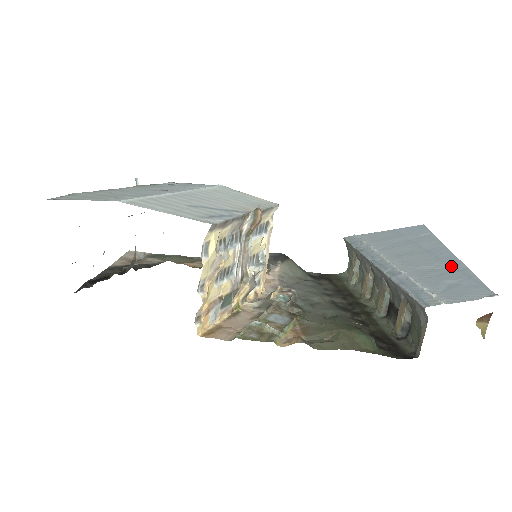
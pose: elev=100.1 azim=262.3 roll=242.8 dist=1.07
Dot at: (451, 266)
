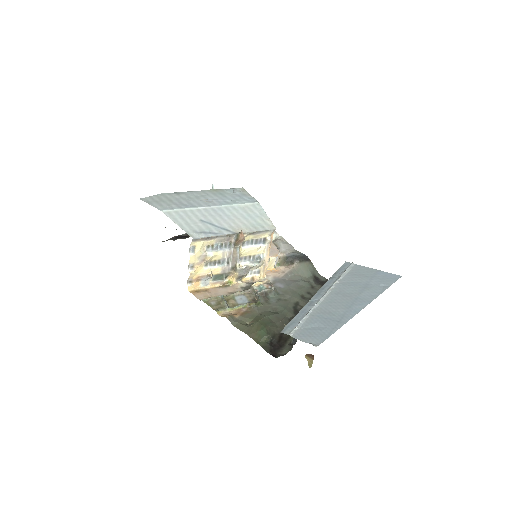
Dot at: (342, 316)
